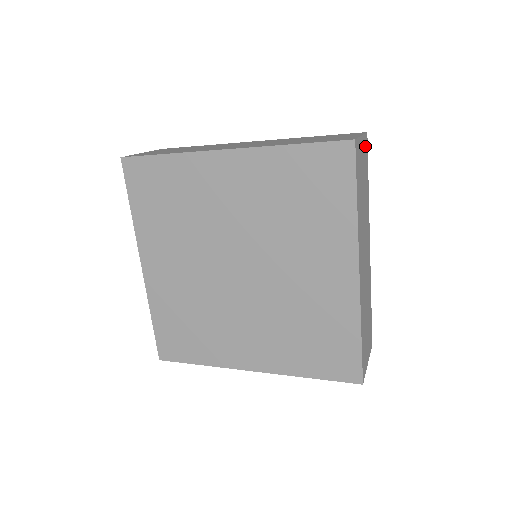
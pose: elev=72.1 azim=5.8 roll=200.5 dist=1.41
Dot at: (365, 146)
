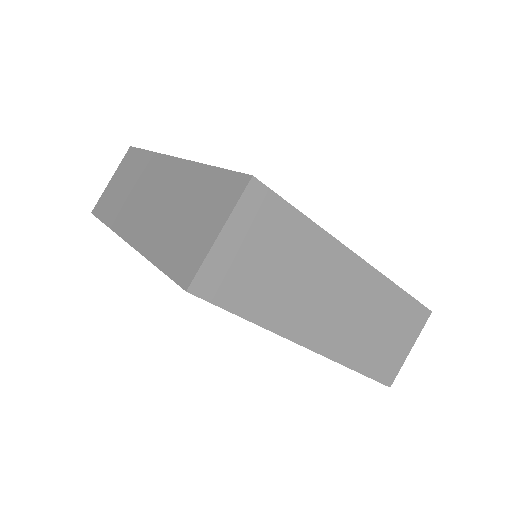
Dot at: (252, 209)
